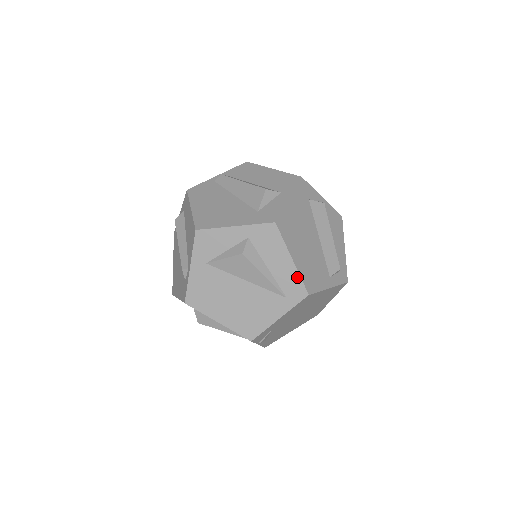
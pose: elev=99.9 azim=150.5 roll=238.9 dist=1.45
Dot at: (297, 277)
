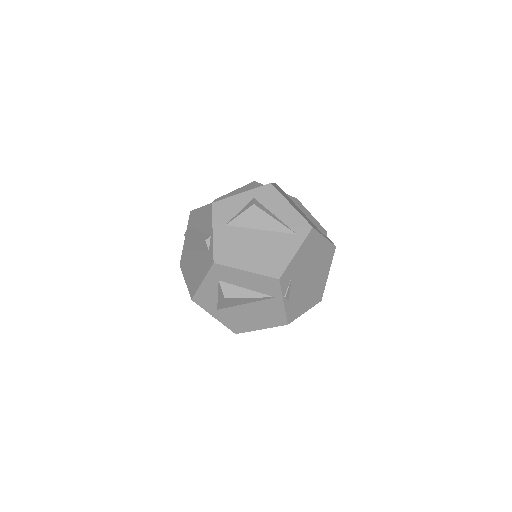
Dot at: (299, 216)
